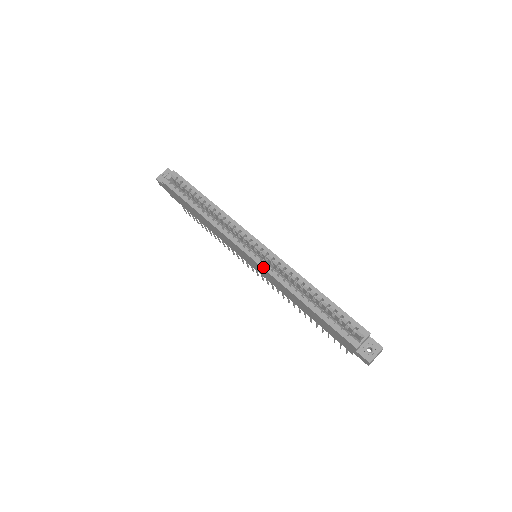
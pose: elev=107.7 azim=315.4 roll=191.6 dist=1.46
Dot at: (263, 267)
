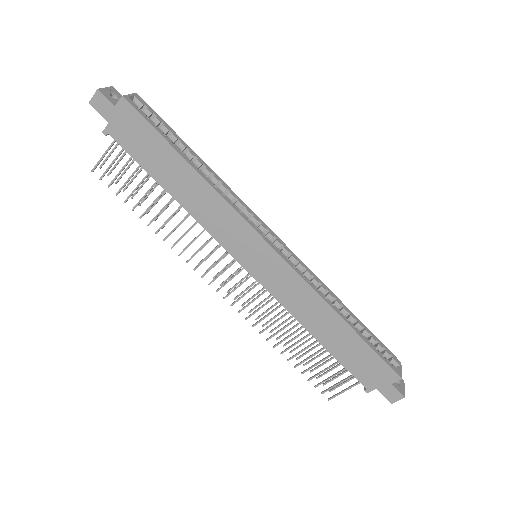
Dot at: (294, 268)
